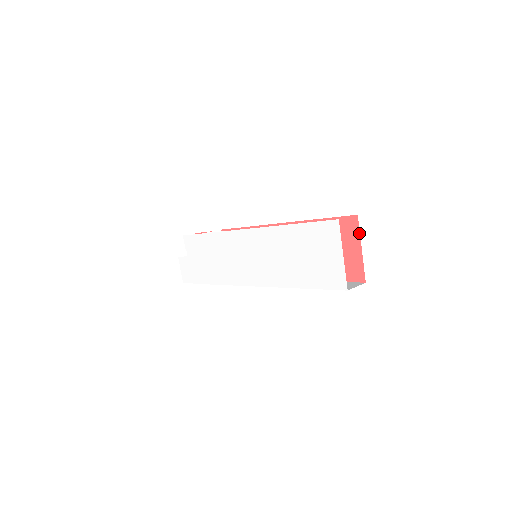
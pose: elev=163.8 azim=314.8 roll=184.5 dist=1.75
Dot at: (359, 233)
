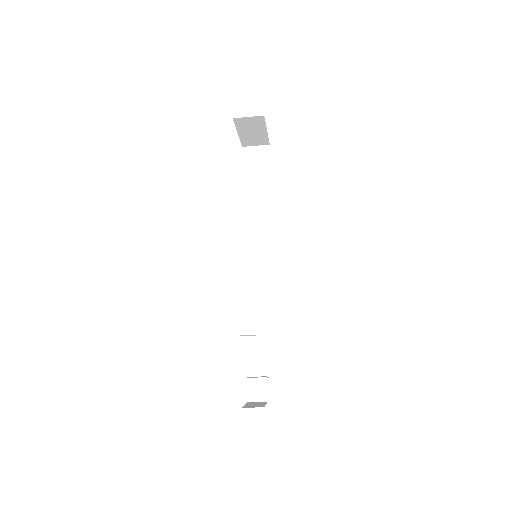
Dot at: (268, 138)
